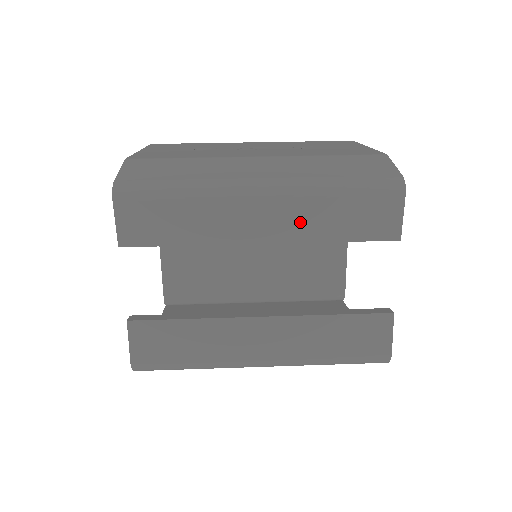
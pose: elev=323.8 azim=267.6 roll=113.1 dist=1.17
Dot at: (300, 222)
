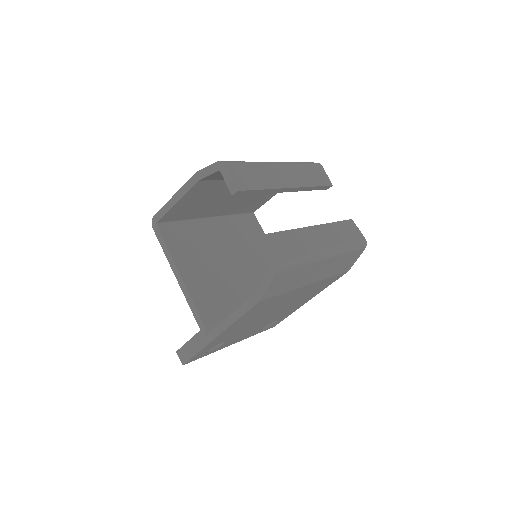
Dot at: (299, 177)
